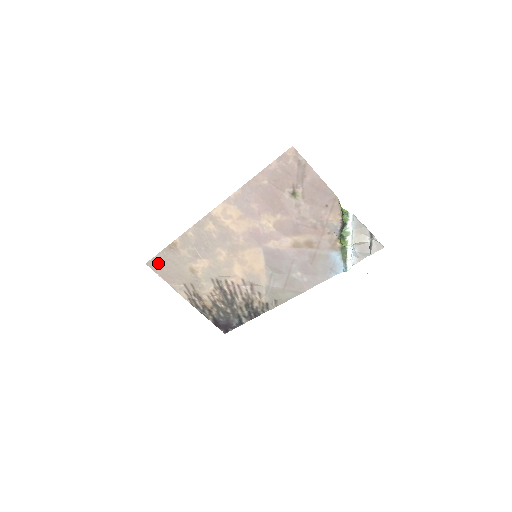
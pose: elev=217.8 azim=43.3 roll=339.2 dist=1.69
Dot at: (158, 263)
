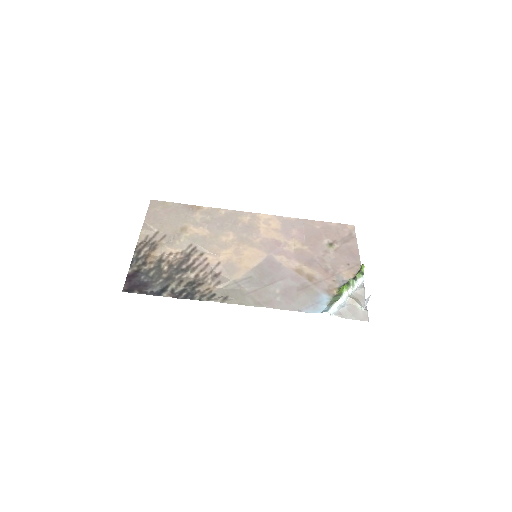
Dot at: (163, 206)
